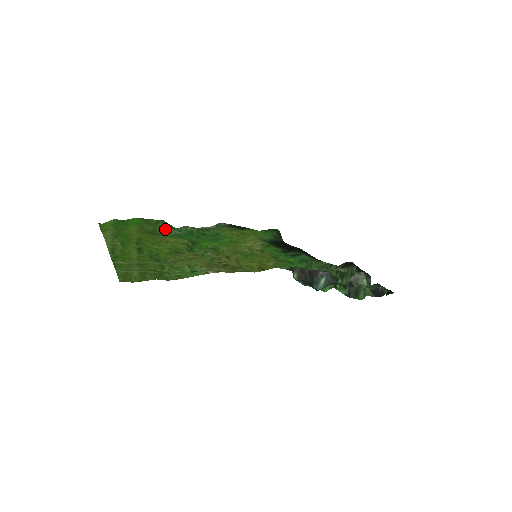
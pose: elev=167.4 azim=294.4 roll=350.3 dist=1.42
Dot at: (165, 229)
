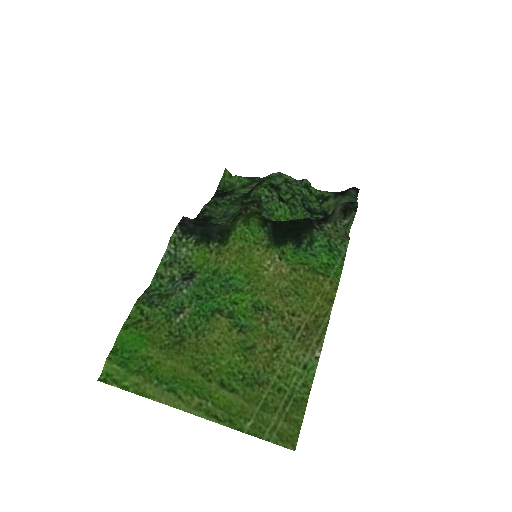
Dot at: (174, 319)
